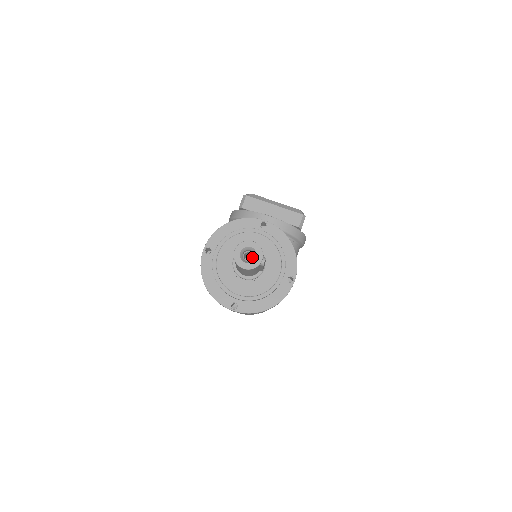
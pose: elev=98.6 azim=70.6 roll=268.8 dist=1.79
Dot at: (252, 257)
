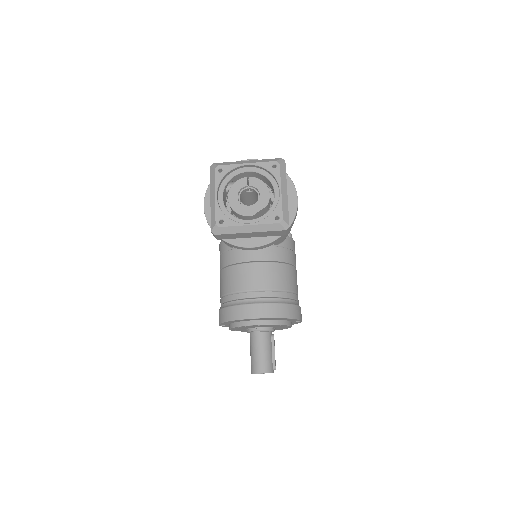
Dot at: occluded
